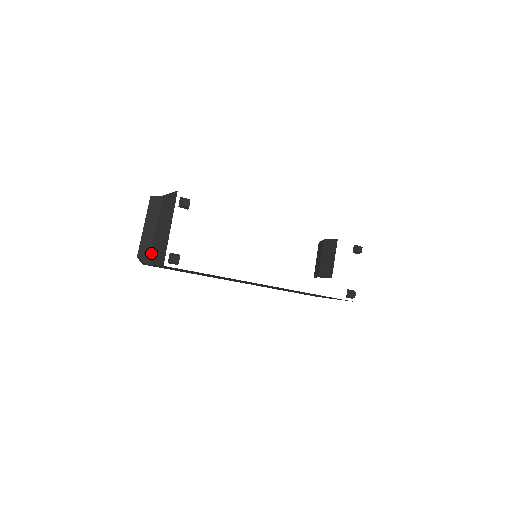
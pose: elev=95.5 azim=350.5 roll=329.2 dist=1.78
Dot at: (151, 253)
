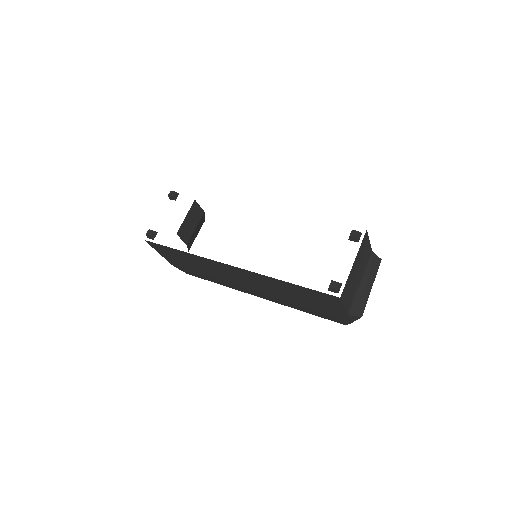
Dot at: occluded
